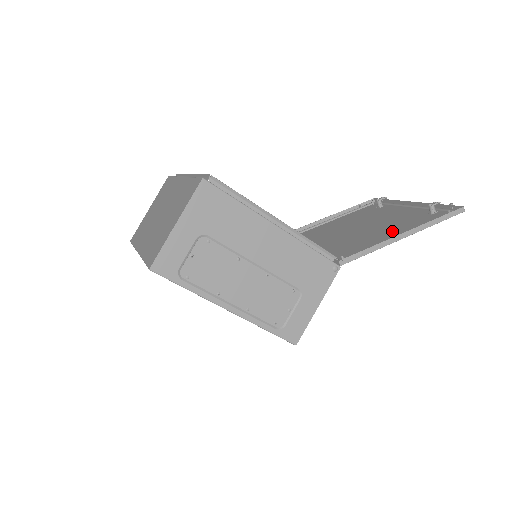
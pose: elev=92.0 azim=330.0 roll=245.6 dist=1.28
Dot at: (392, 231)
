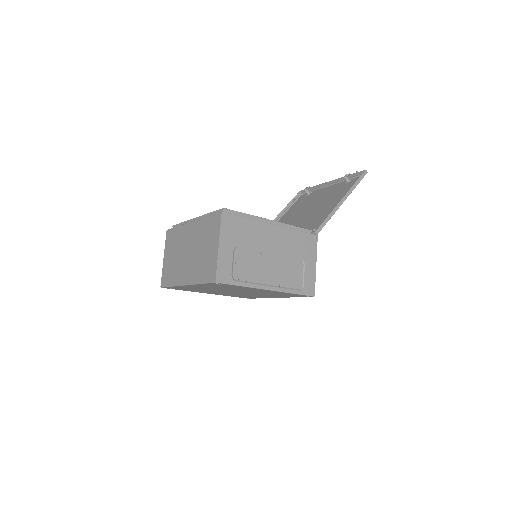
Dot at: (332, 203)
